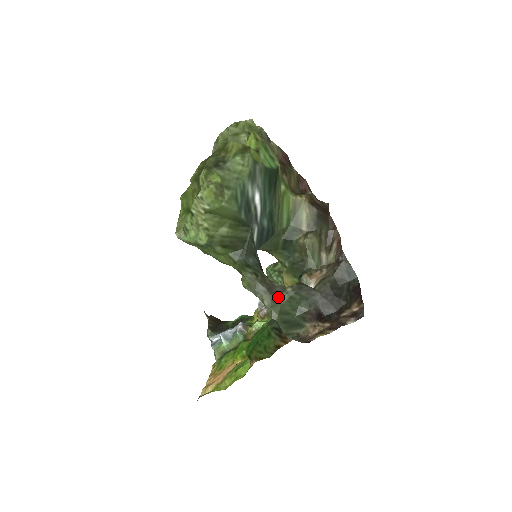
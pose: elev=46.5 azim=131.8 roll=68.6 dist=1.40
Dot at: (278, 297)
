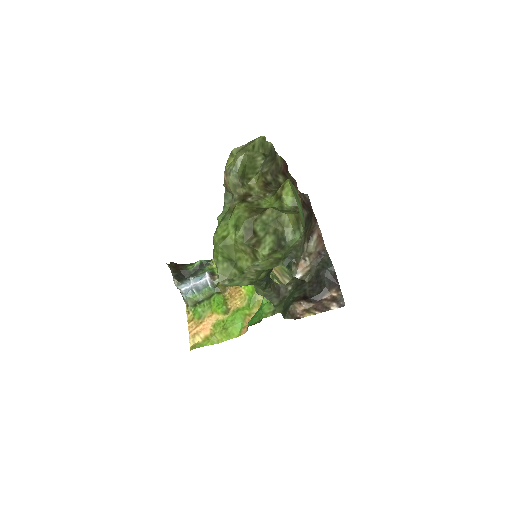
Dot at: (284, 297)
